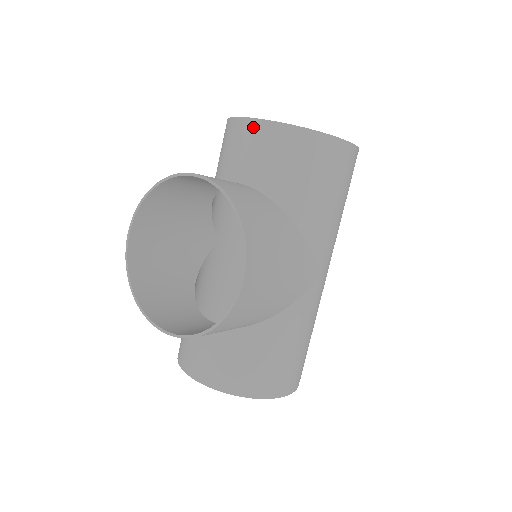
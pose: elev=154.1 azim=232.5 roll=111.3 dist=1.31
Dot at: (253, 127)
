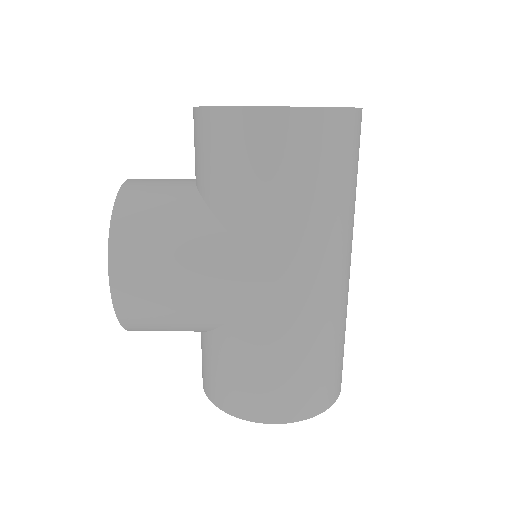
Dot at: occluded
